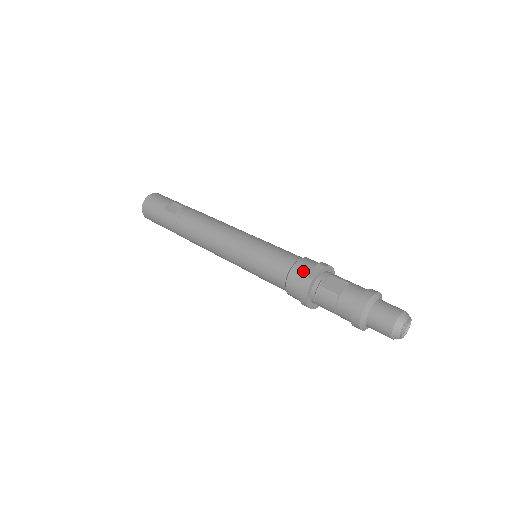
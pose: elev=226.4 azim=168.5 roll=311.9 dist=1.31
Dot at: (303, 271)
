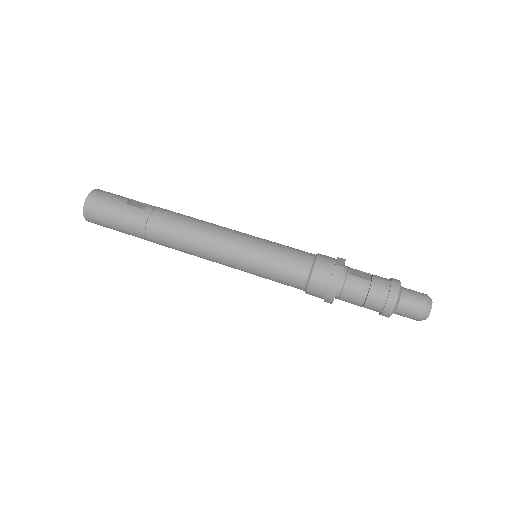
Dot at: (330, 261)
